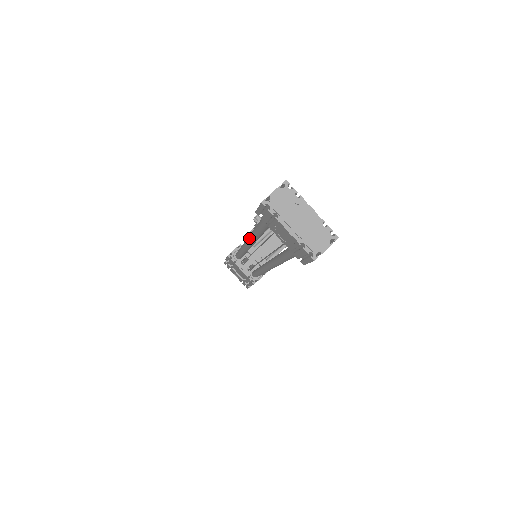
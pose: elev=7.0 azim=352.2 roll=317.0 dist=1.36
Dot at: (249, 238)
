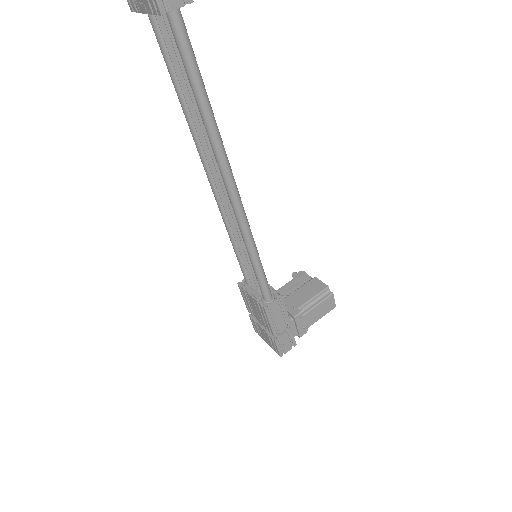
Dot at: (201, 160)
